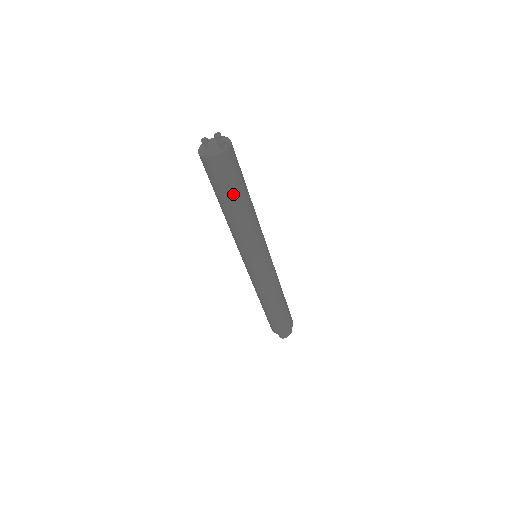
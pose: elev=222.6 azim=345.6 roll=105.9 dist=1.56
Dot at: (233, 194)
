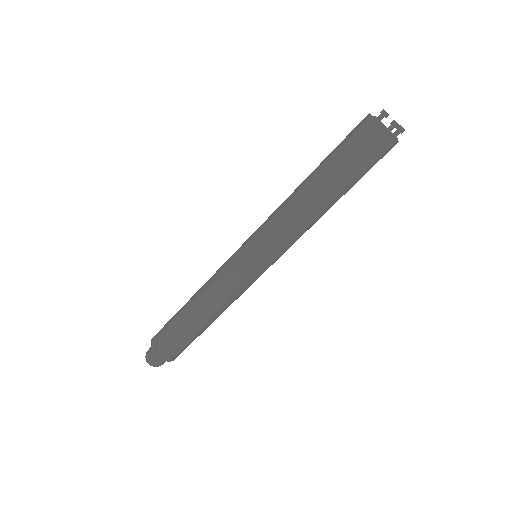
Dot at: (346, 178)
